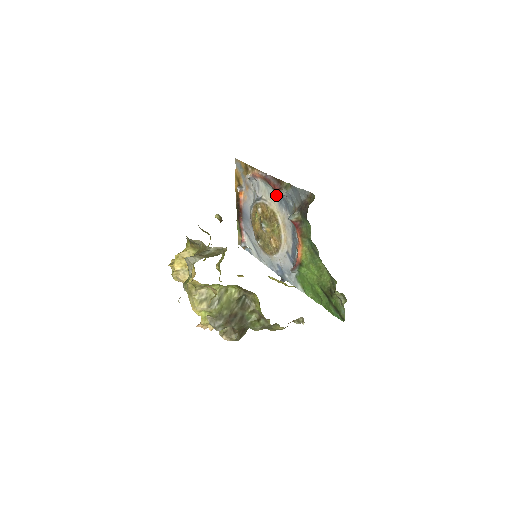
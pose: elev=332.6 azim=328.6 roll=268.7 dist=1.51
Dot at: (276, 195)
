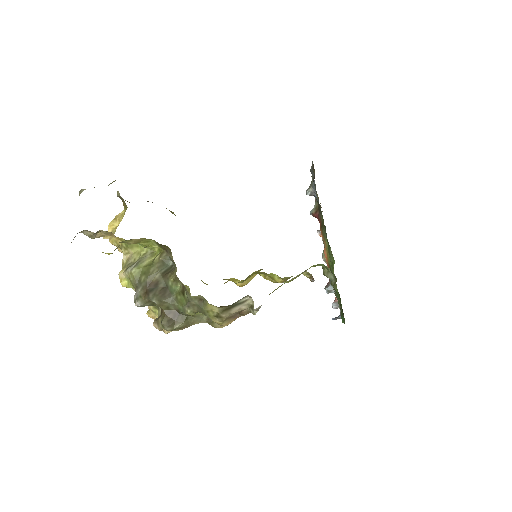
Dot at: occluded
